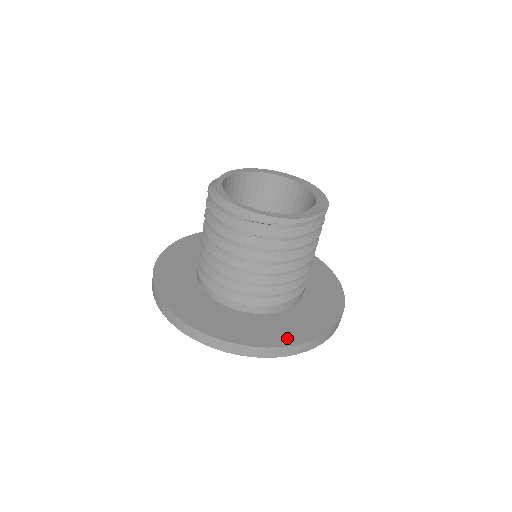
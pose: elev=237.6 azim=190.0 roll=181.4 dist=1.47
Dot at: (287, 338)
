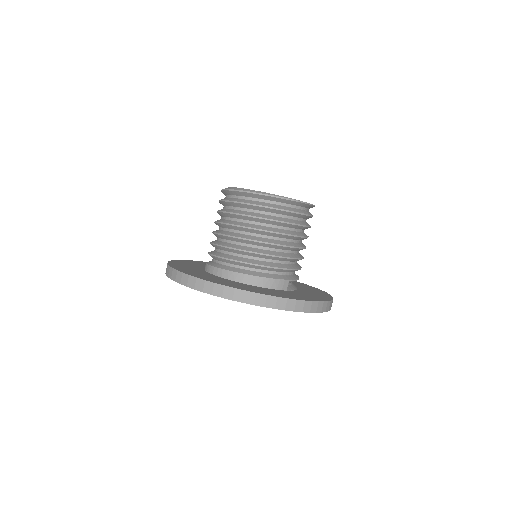
Dot at: (220, 282)
